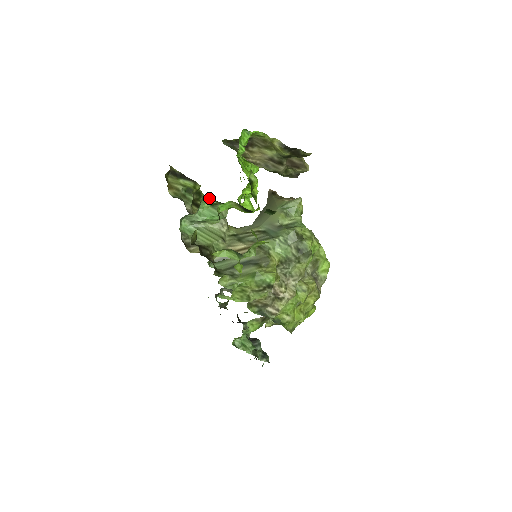
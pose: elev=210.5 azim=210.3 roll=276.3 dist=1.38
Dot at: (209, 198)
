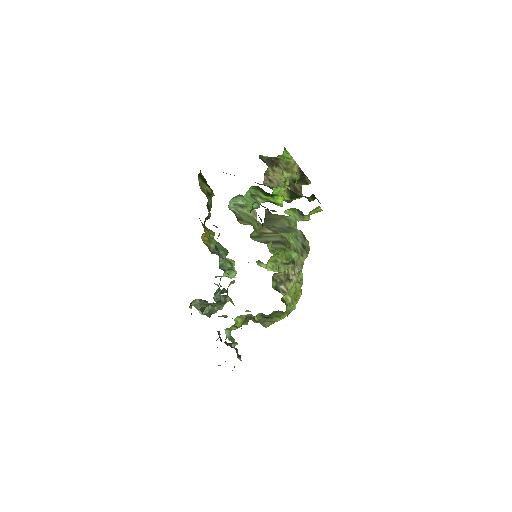
Dot at: (255, 188)
